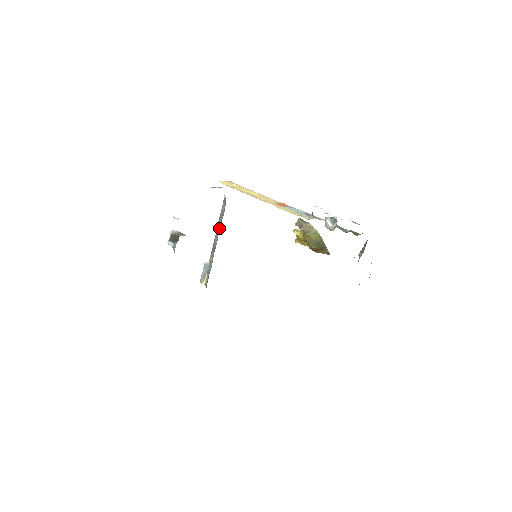
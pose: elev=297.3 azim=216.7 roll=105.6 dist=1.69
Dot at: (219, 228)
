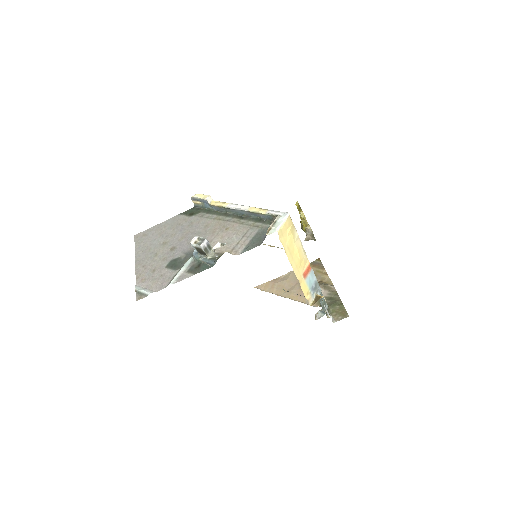
Dot at: (244, 214)
